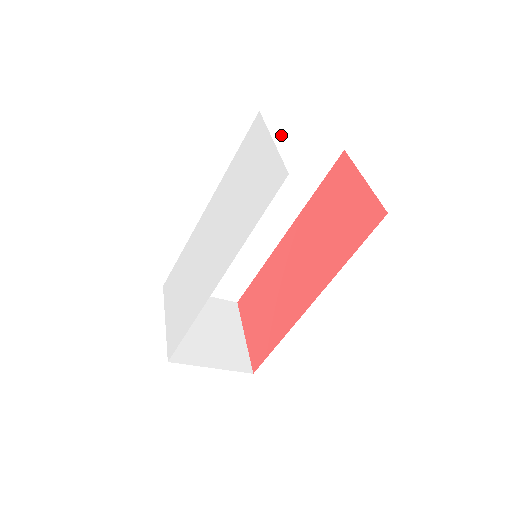
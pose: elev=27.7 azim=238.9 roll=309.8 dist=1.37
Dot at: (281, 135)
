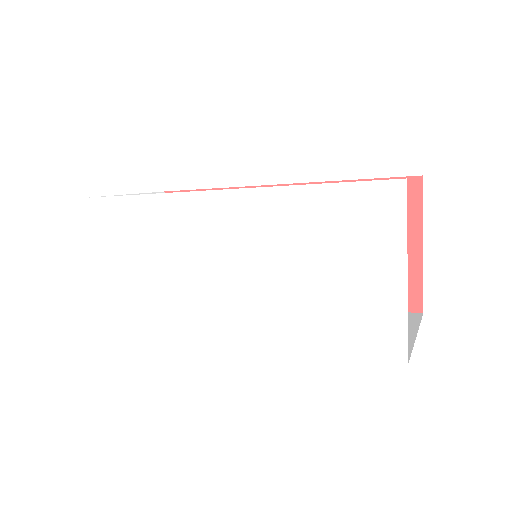
Dot at: occluded
